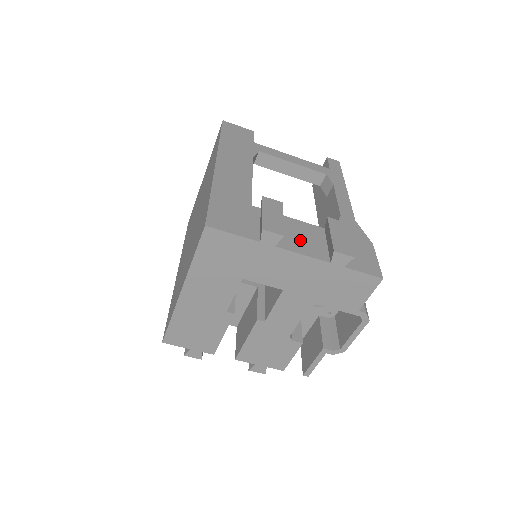
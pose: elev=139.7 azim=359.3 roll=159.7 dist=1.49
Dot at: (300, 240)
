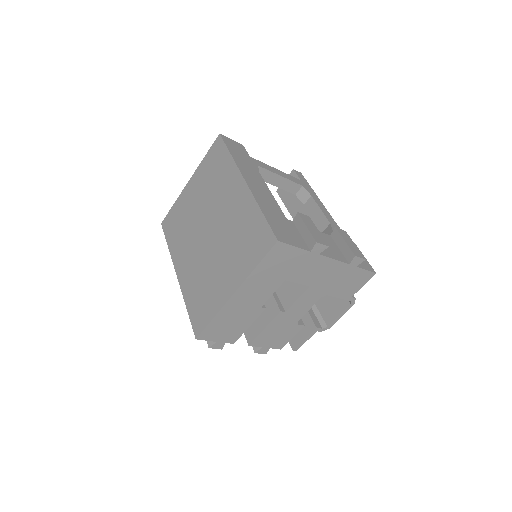
Dot at: occluded
